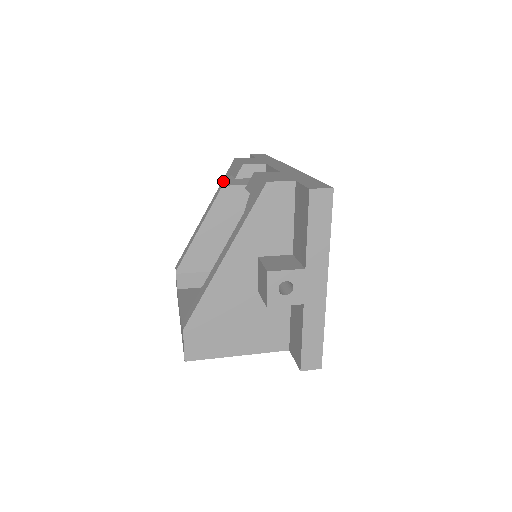
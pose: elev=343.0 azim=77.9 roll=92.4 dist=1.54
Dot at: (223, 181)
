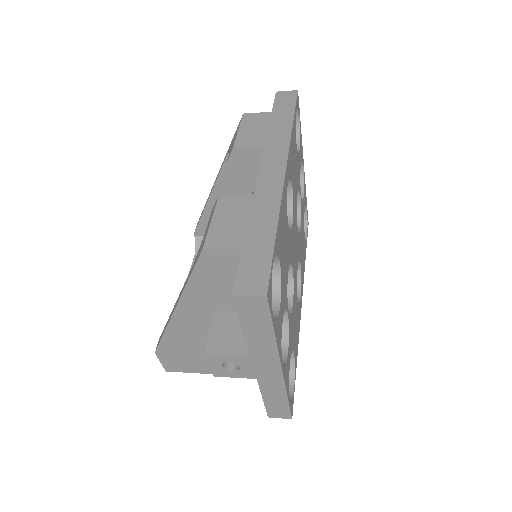
Dot at: (230, 144)
